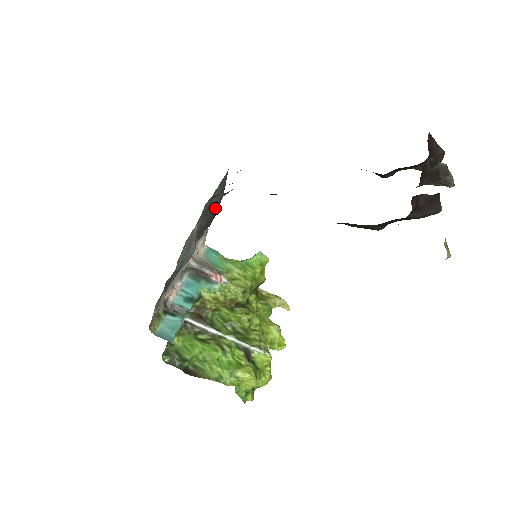
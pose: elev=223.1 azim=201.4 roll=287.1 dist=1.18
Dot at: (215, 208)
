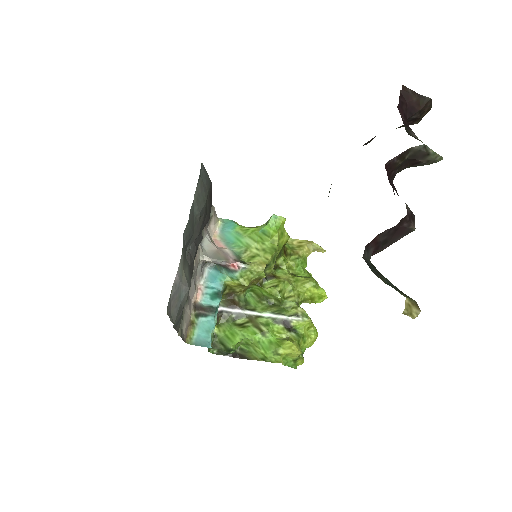
Dot at: (203, 211)
